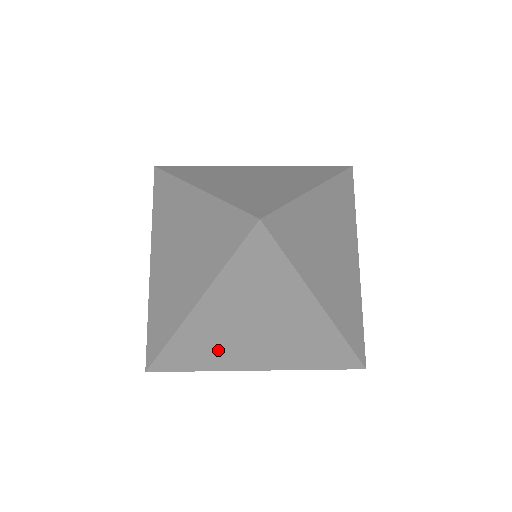
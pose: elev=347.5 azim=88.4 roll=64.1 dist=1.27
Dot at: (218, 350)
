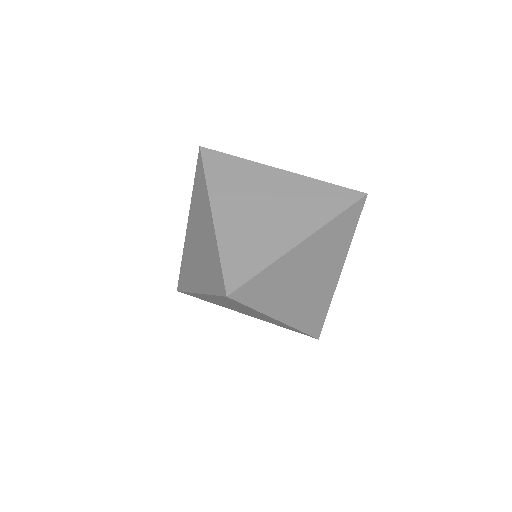
Dot at: occluded
